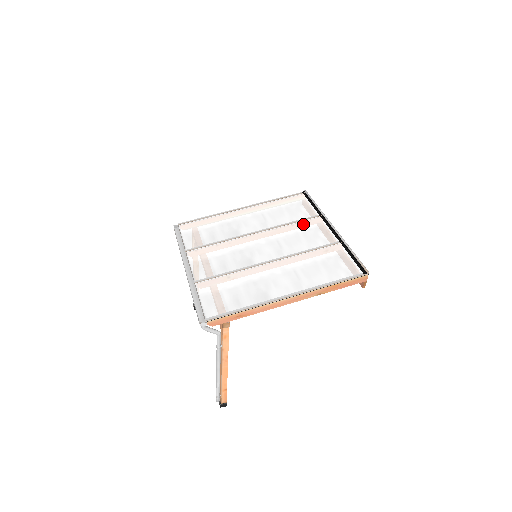
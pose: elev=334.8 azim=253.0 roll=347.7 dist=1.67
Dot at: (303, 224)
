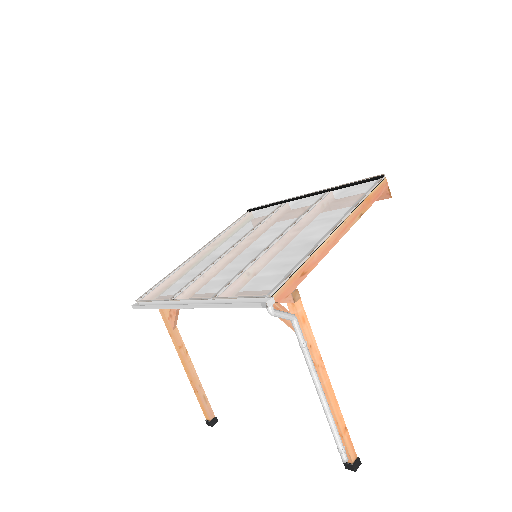
Dot at: (276, 213)
